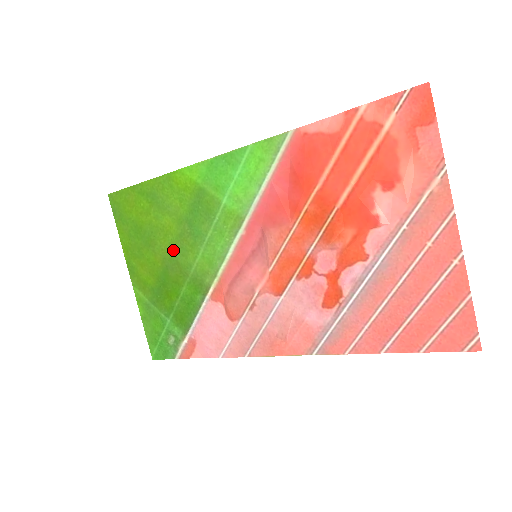
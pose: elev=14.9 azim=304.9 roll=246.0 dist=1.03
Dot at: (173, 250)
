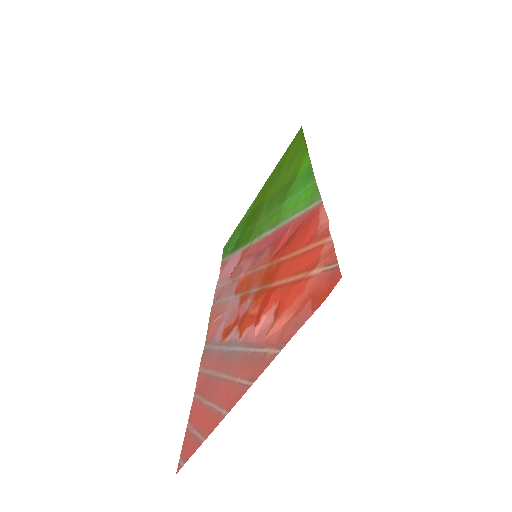
Dot at: (268, 200)
